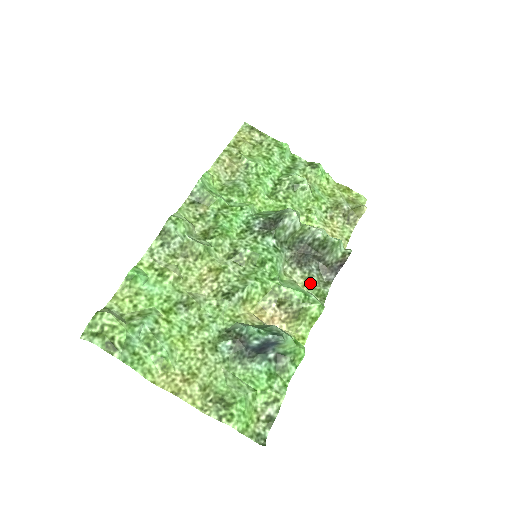
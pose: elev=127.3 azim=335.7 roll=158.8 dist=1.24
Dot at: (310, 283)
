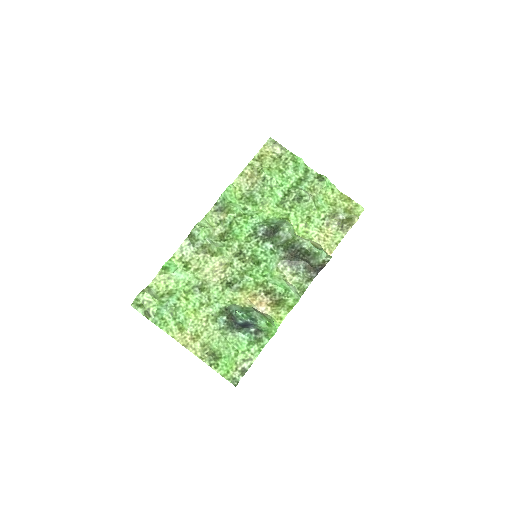
Dot at: (296, 278)
